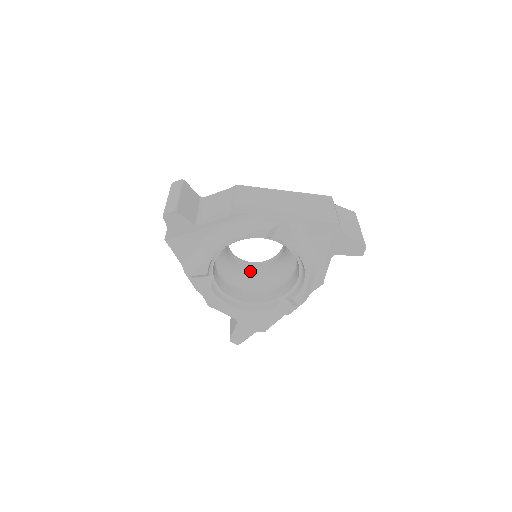
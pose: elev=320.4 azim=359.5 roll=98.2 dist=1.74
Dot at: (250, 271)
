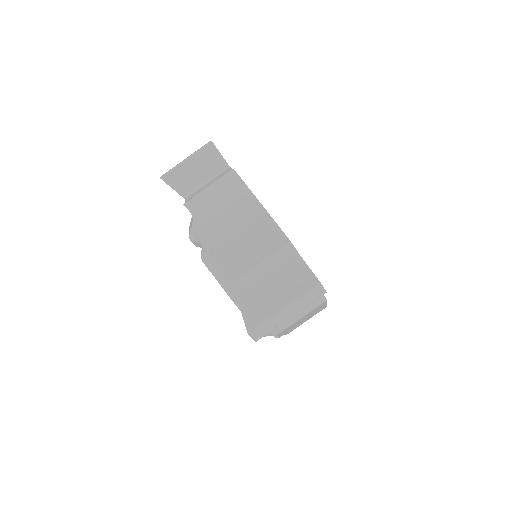
Dot at: occluded
